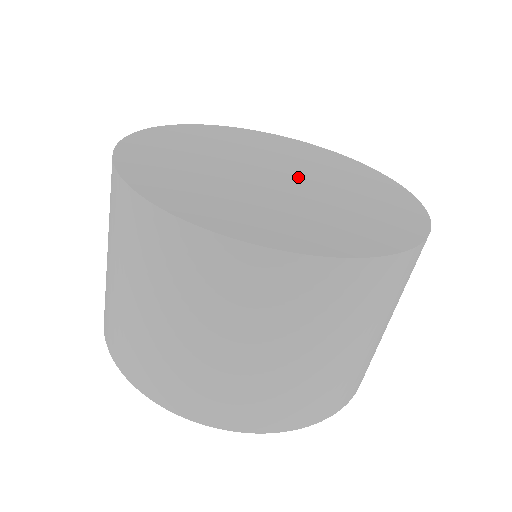
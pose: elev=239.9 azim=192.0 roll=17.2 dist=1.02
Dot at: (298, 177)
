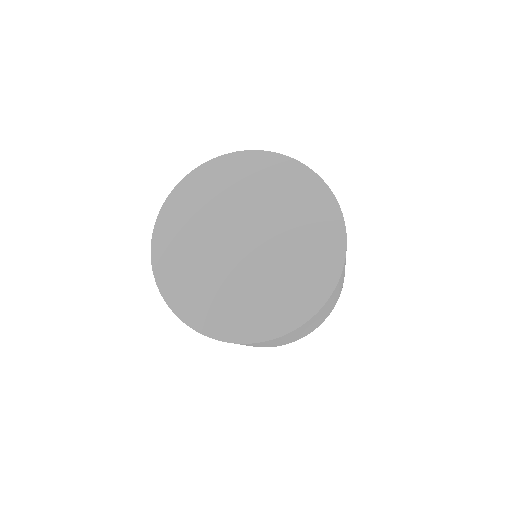
Dot at: (258, 248)
